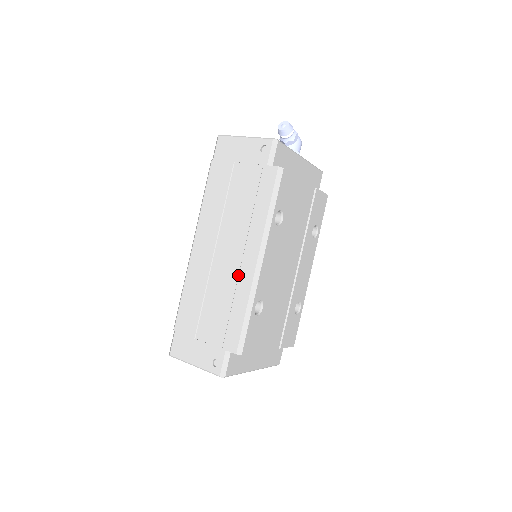
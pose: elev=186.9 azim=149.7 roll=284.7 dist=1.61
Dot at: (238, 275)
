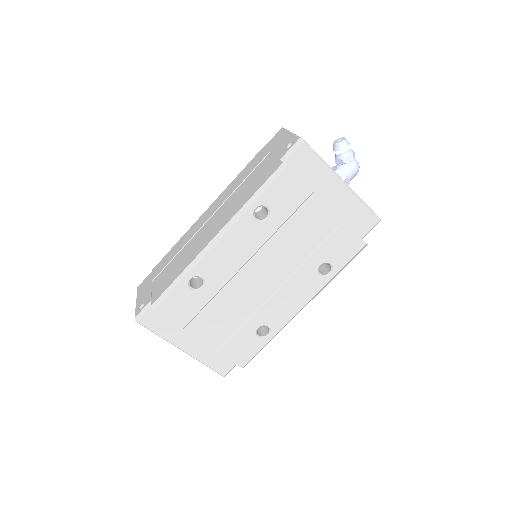
Dot at: (200, 244)
